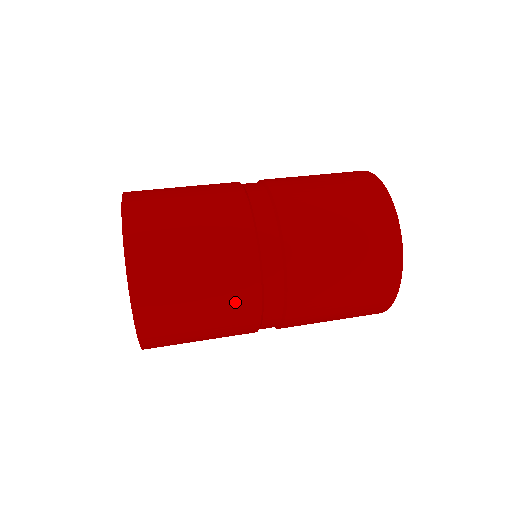
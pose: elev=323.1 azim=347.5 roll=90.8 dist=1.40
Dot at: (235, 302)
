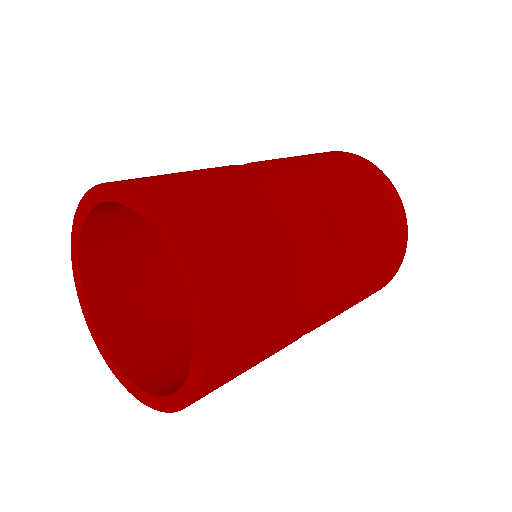
Dot at: (290, 339)
